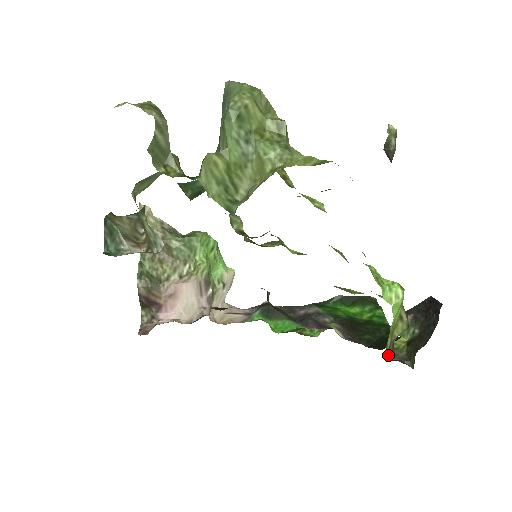
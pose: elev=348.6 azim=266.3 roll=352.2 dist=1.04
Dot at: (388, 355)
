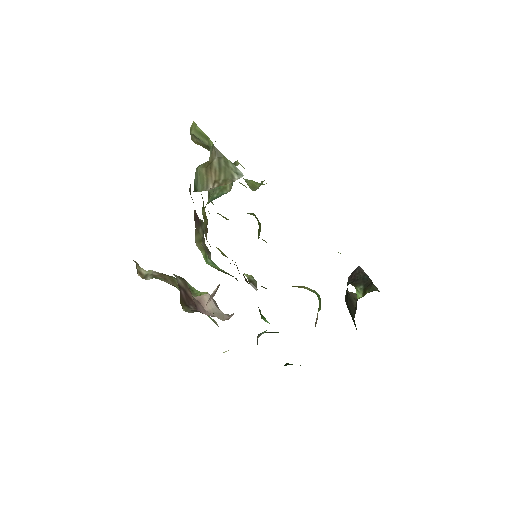
Dot at: occluded
